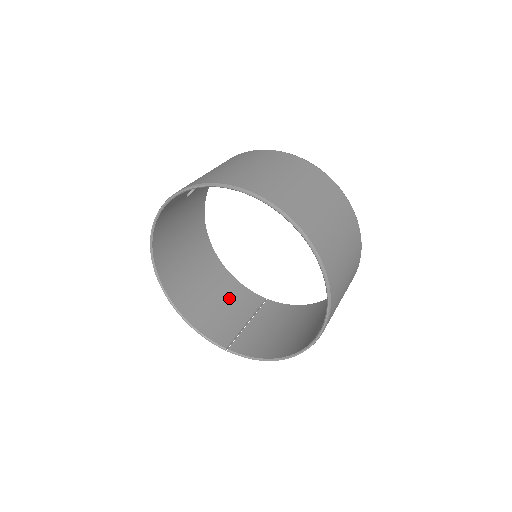
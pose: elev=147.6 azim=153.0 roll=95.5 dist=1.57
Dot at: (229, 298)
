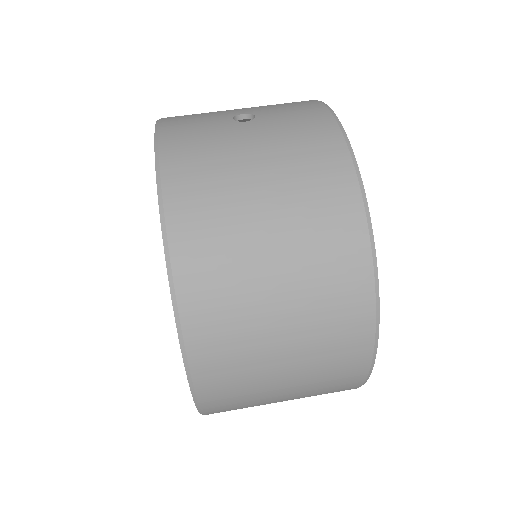
Dot at: occluded
